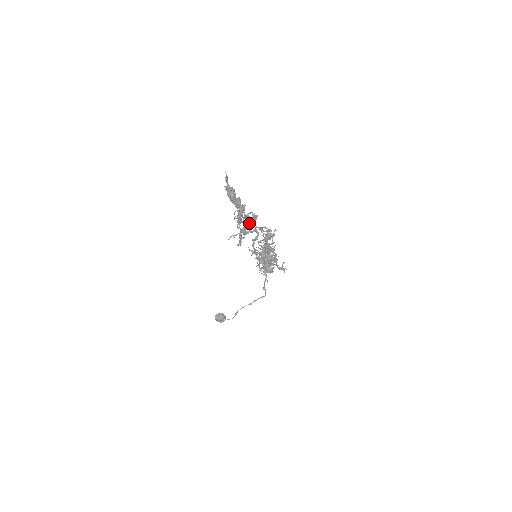
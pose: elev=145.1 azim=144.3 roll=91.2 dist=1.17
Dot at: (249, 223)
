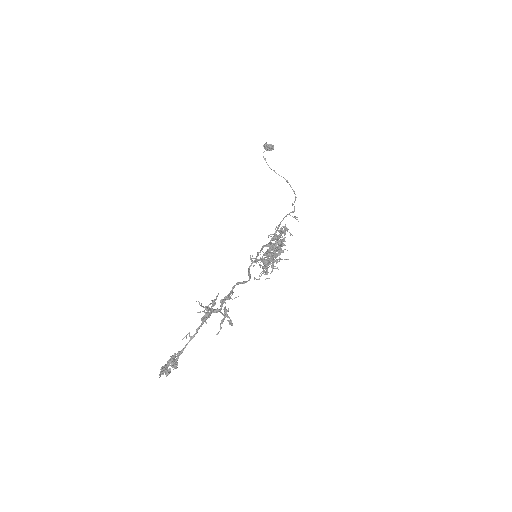
Dot at: occluded
